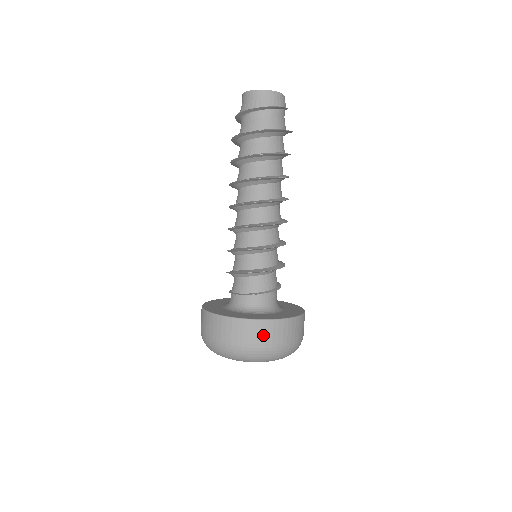
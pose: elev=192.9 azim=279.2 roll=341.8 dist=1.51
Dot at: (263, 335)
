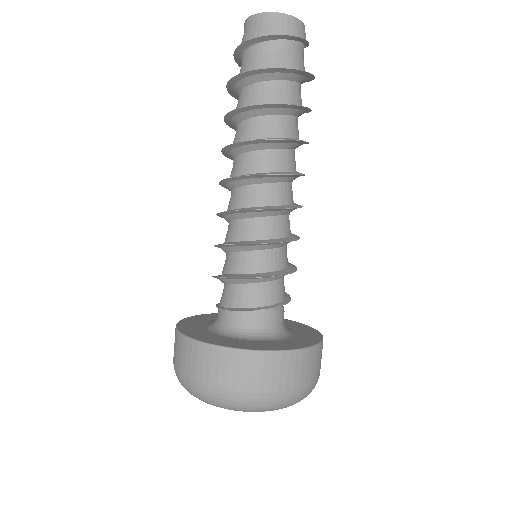
Dot at: (239, 372)
